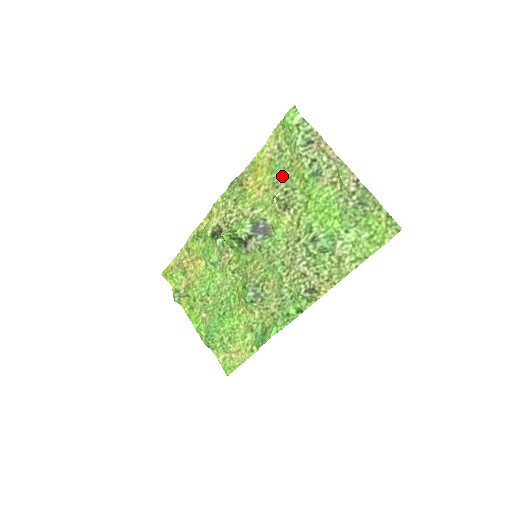
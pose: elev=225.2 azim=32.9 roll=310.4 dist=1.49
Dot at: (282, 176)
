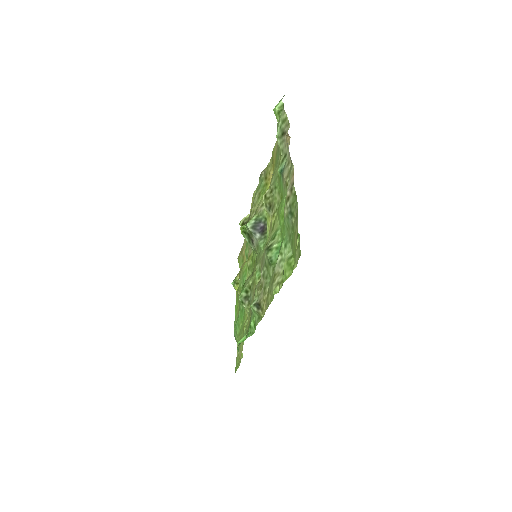
Dot at: (275, 172)
